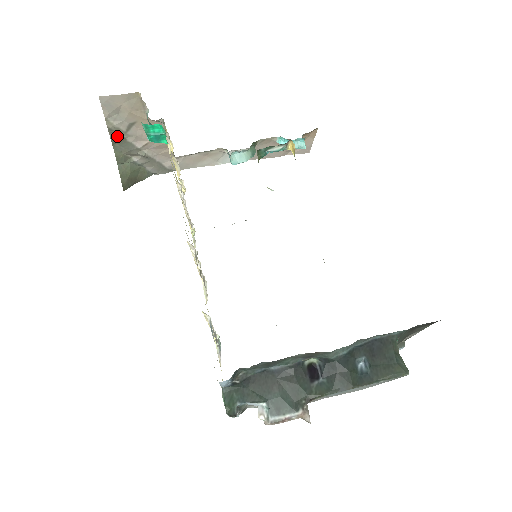
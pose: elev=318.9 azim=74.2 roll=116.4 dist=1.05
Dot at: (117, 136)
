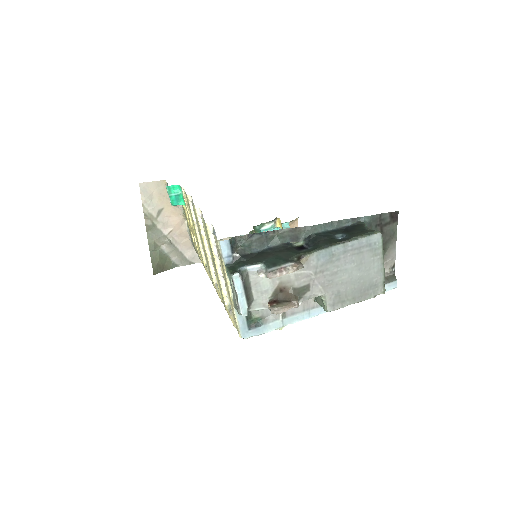
Dot at: (150, 222)
